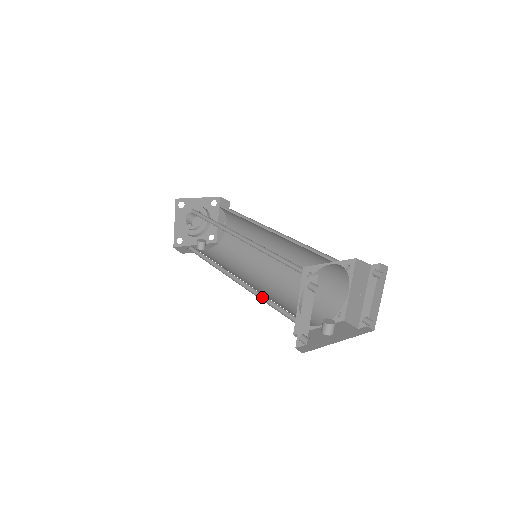
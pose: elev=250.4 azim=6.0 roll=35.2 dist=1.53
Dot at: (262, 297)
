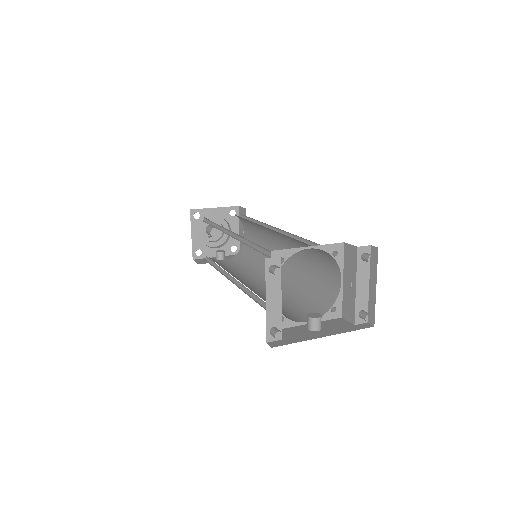
Dot at: (254, 296)
